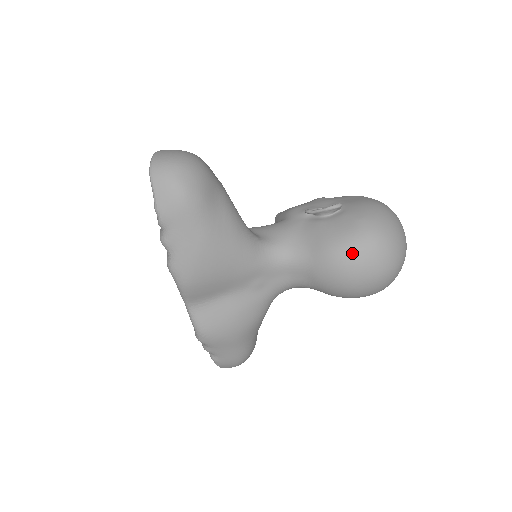
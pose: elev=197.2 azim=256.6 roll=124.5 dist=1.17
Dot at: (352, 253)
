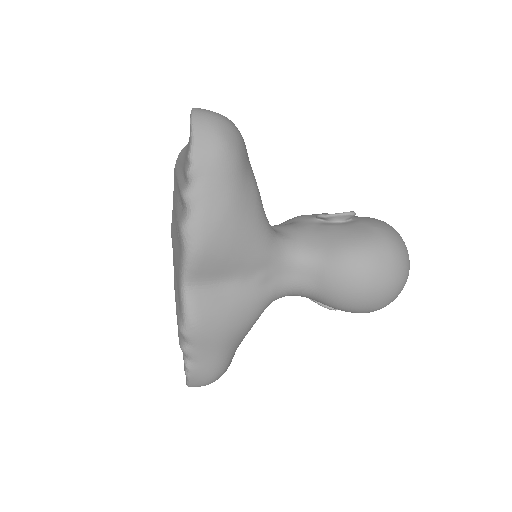
Dot at: (369, 255)
